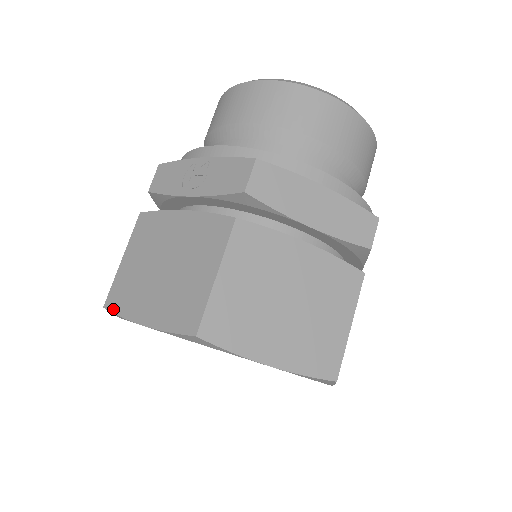
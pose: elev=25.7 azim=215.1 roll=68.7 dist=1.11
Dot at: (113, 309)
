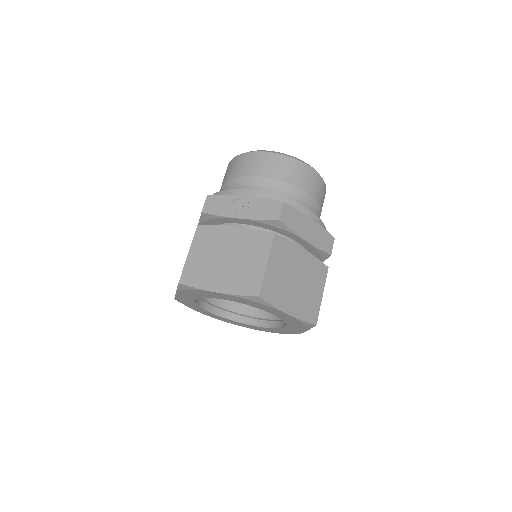
Dot at: (188, 284)
